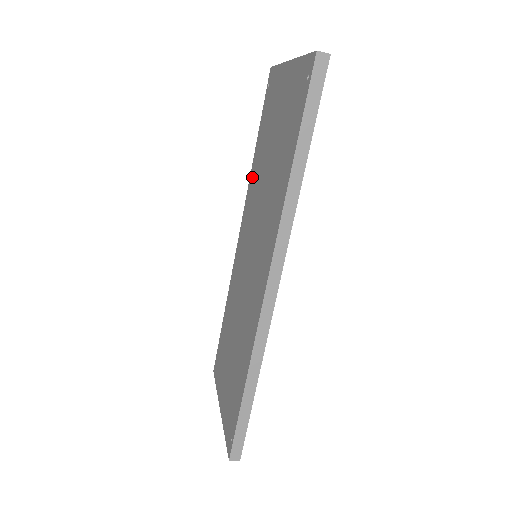
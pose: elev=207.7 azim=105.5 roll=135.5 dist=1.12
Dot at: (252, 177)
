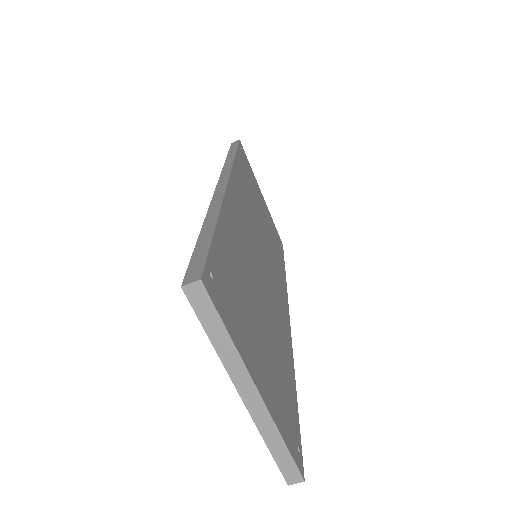
Dot at: occluded
